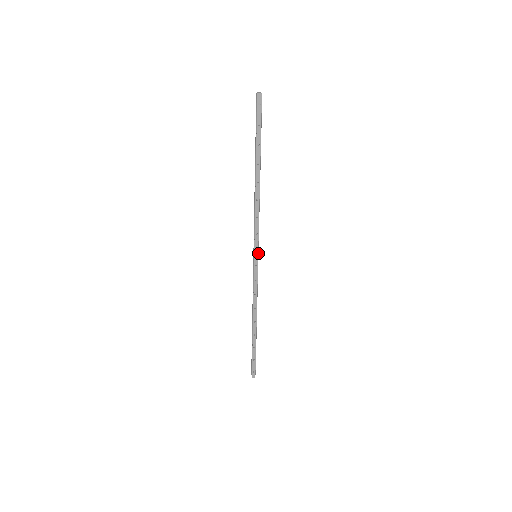
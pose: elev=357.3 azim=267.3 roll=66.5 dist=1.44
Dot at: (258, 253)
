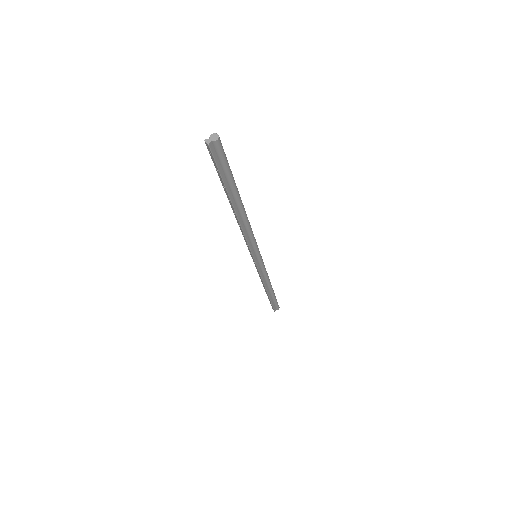
Dot at: (258, 255)
